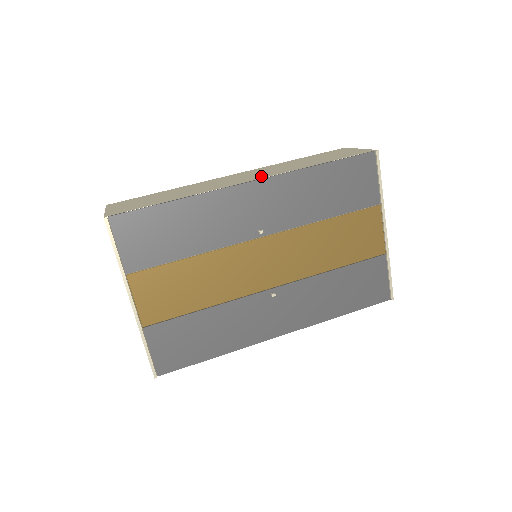
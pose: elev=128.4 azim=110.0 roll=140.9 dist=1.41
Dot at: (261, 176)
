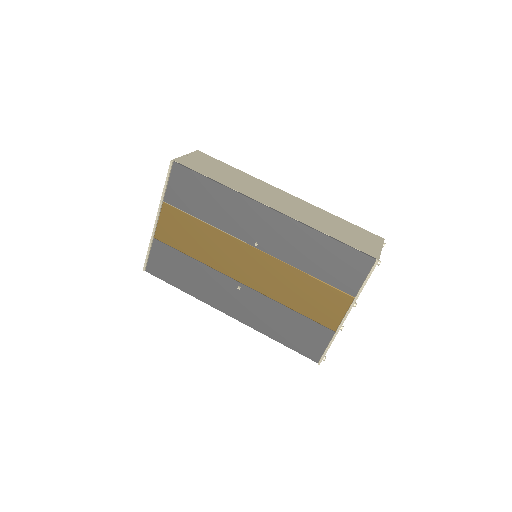
Dot at: (286, 210)
